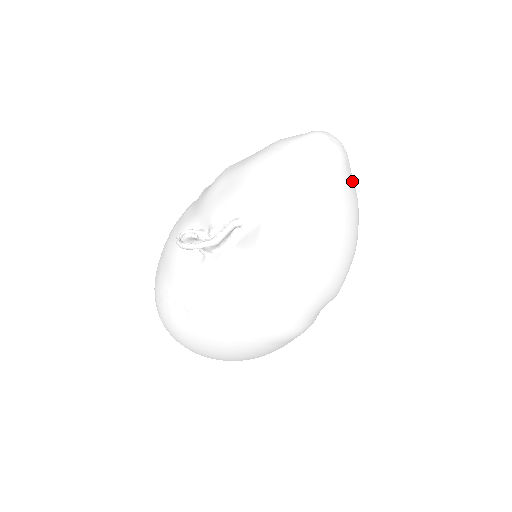
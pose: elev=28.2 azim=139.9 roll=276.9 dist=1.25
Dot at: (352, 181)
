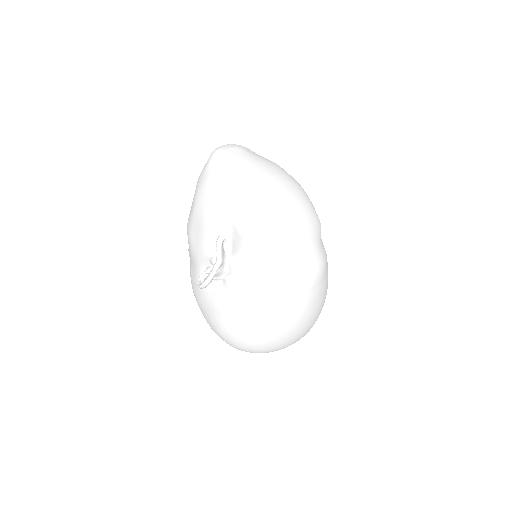
Dot at: (261, 157)
